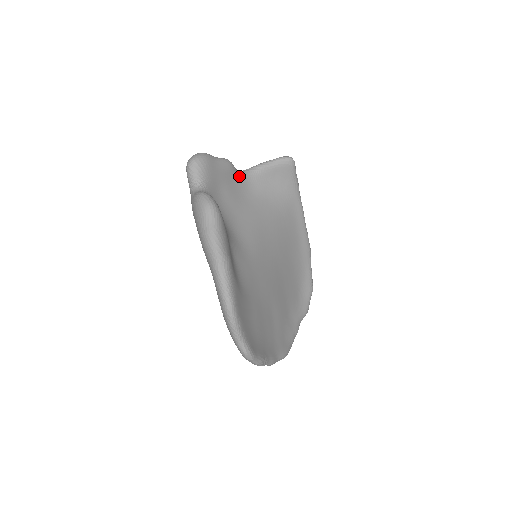
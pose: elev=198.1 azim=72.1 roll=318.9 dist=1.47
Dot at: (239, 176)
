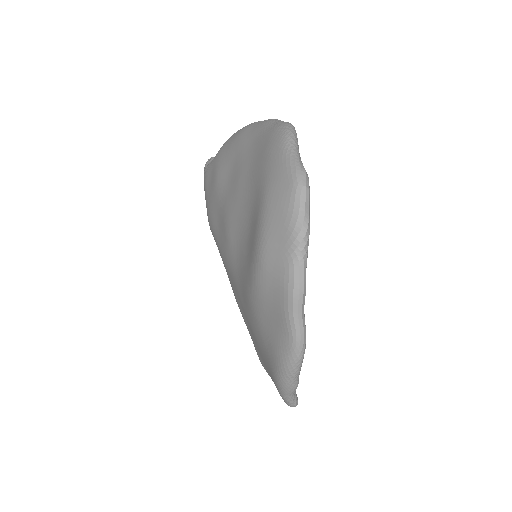
Dot at: occluded
